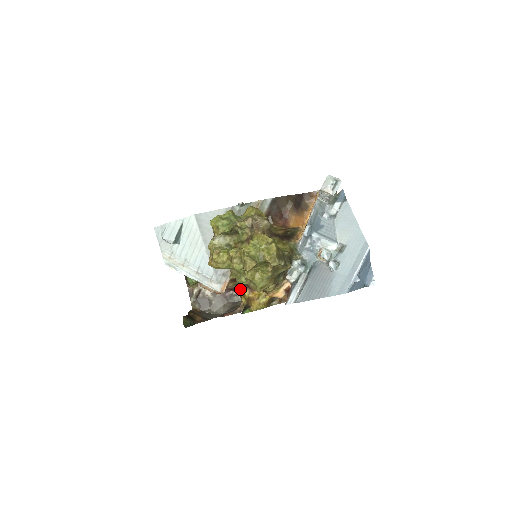
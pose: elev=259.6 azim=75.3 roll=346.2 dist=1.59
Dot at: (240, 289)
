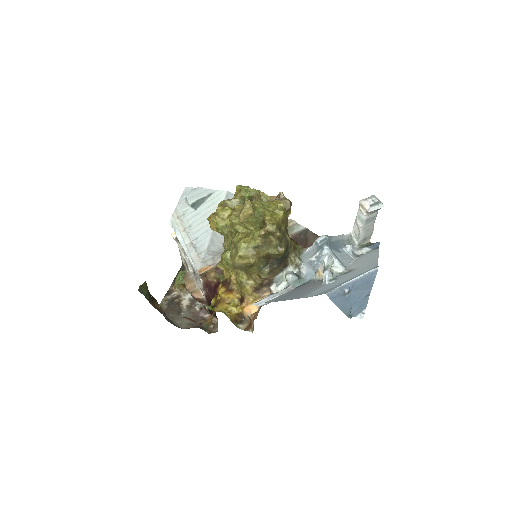
Dot at: (218, 286)
